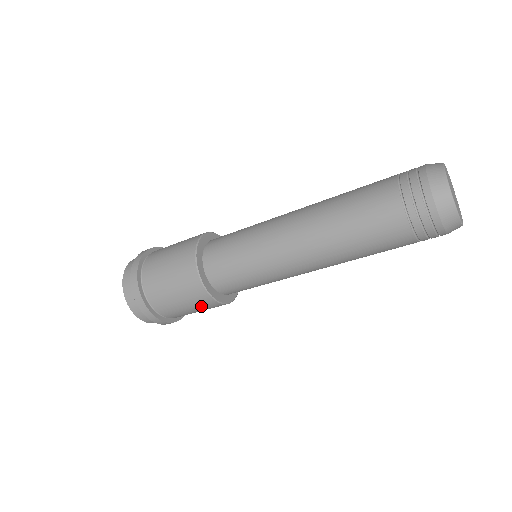
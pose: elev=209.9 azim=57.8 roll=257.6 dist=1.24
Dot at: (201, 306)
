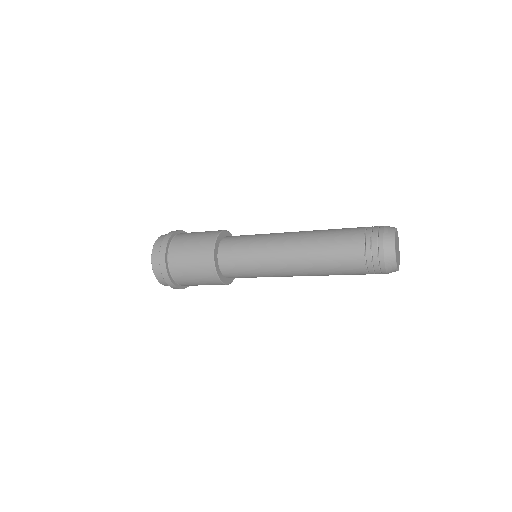
Dot at: occluded
